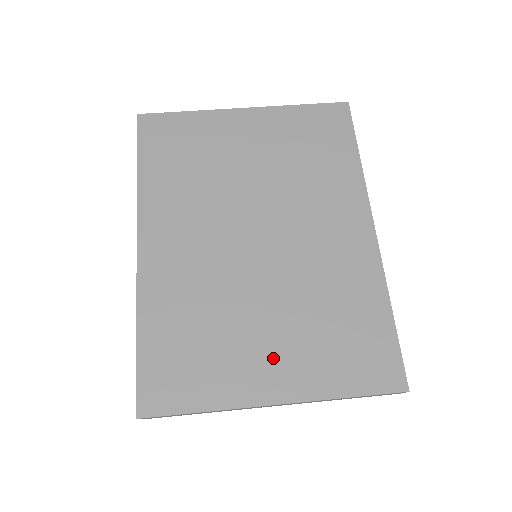
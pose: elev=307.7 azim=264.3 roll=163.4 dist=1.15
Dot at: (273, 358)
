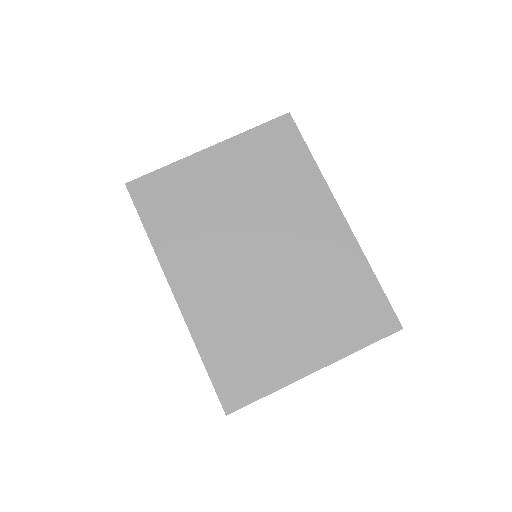
Dot at: (303, 340)
